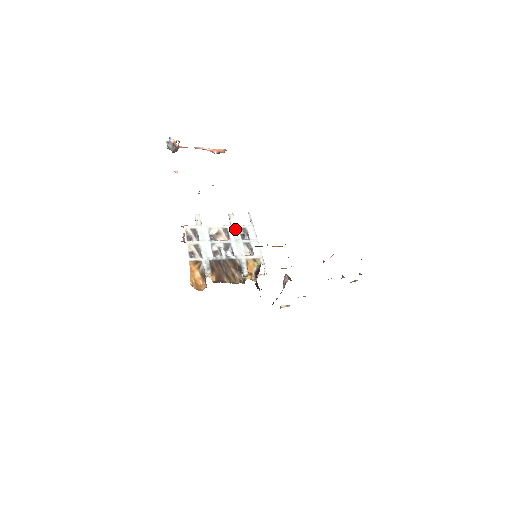
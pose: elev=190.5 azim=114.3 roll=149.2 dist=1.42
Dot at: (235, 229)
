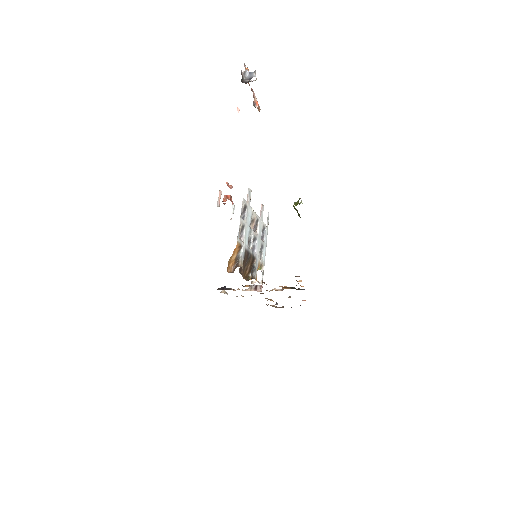
Dot at: (261, 224)
